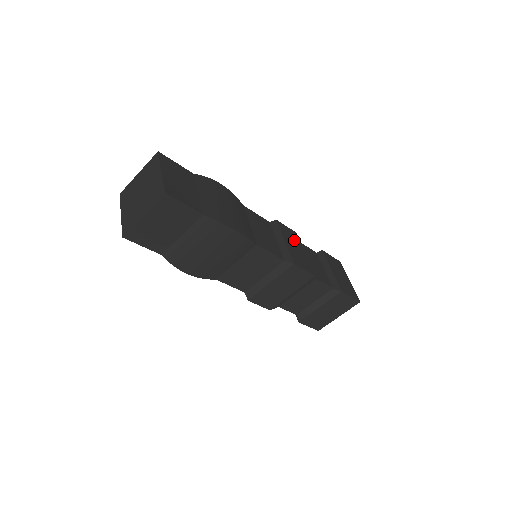
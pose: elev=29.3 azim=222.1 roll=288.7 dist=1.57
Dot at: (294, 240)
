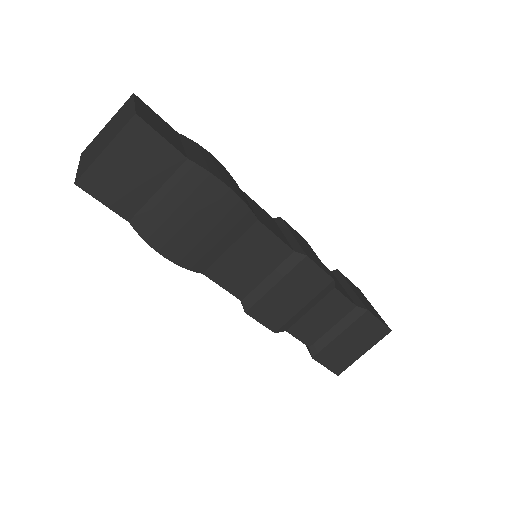
Dot at: (304, 242)
